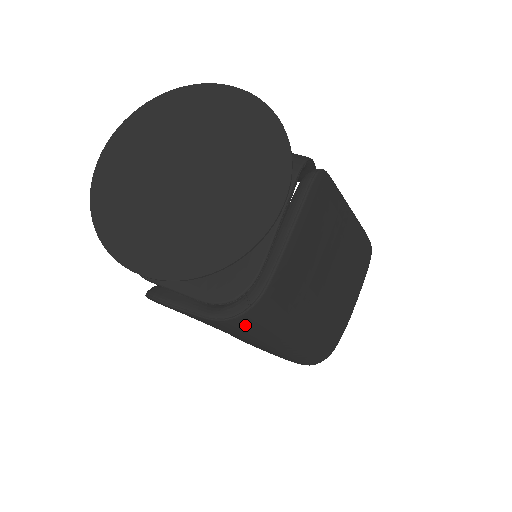
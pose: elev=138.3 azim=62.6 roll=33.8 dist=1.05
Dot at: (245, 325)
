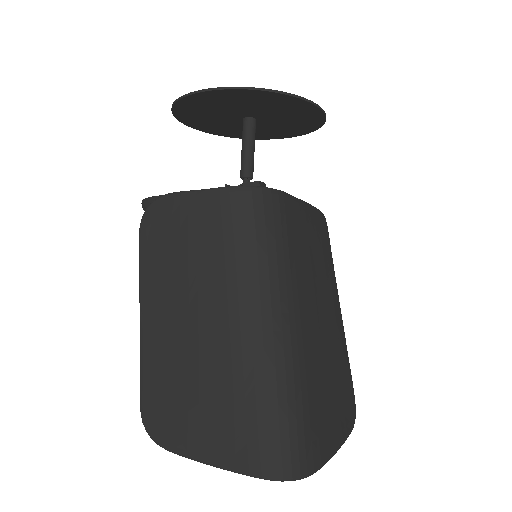
Dot at: (253, 212)
